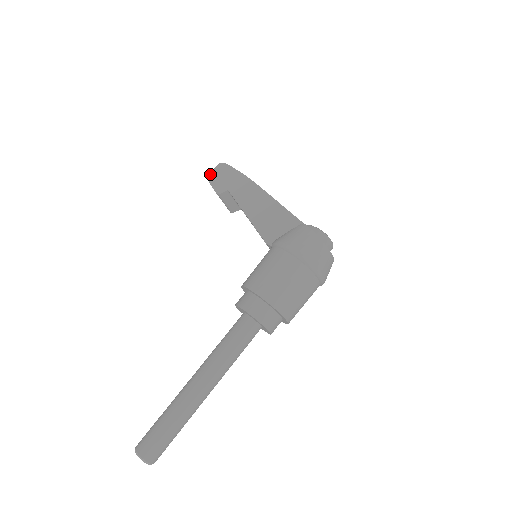
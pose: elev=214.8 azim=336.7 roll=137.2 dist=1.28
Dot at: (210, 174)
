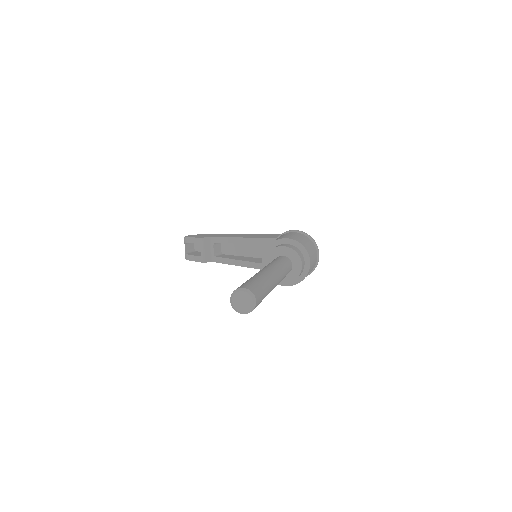
Dot at: (185, 236)
